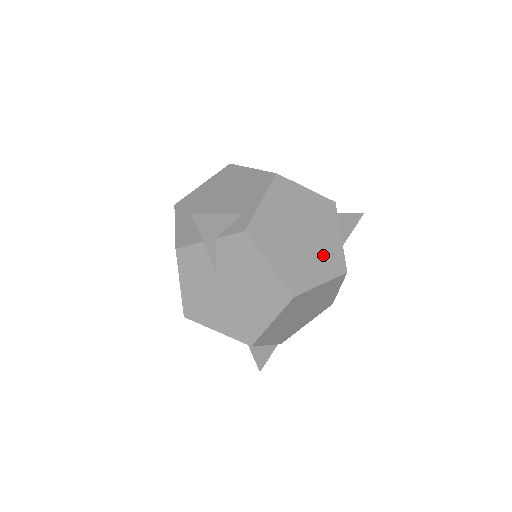
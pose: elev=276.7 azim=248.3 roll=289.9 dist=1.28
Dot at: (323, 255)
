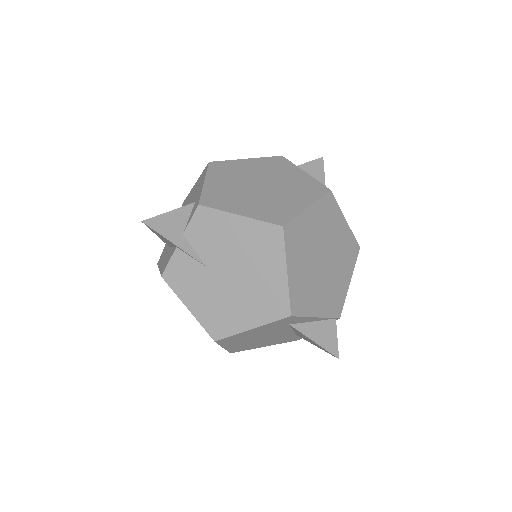
Dot at: (294, 189)
